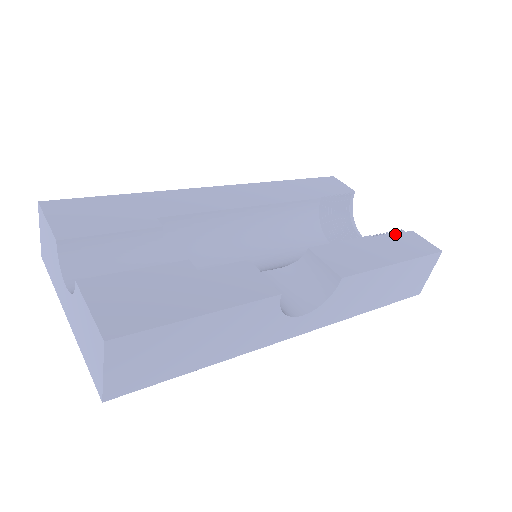
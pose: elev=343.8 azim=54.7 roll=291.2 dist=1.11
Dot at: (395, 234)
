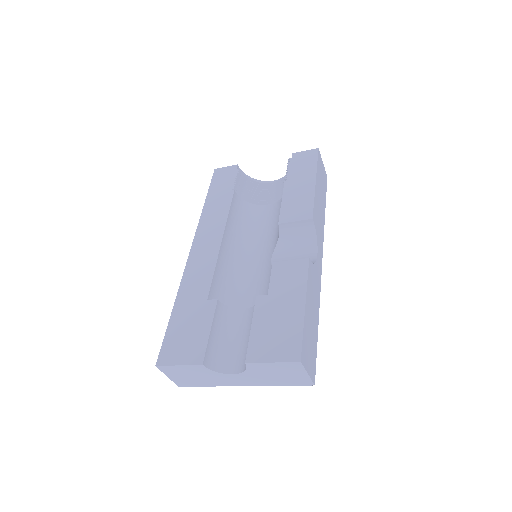
Dot at: (291, 166)
